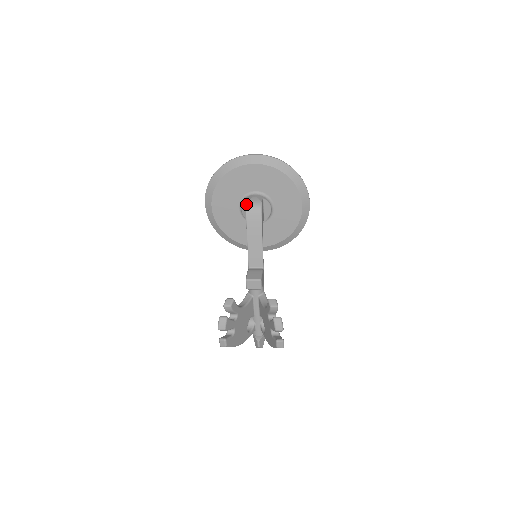
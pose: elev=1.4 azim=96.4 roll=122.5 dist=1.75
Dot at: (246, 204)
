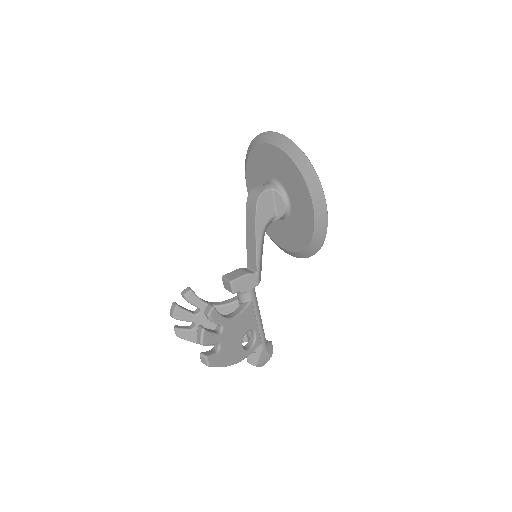
Dot at: (250, 191)
